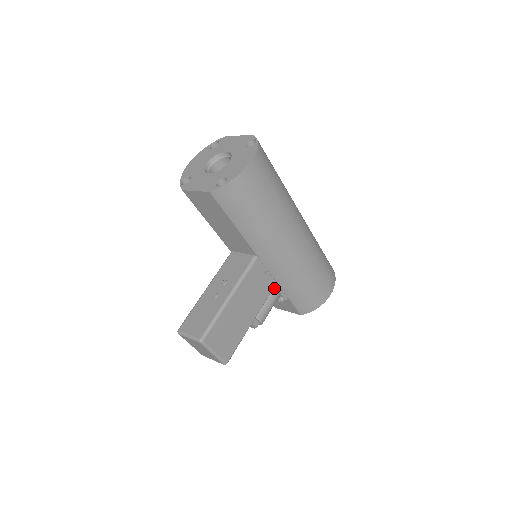
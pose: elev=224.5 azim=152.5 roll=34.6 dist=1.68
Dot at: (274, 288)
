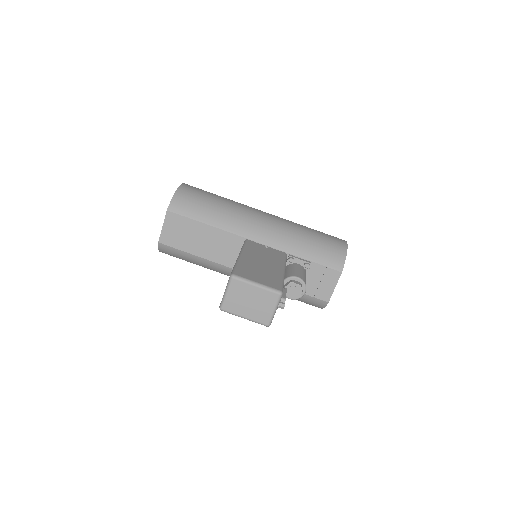
Dot at: (288, 258)
